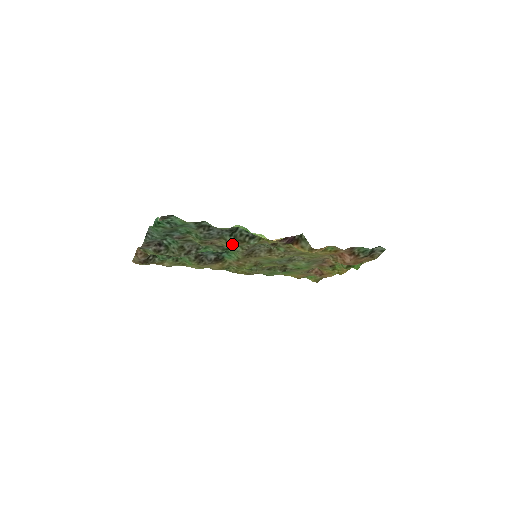
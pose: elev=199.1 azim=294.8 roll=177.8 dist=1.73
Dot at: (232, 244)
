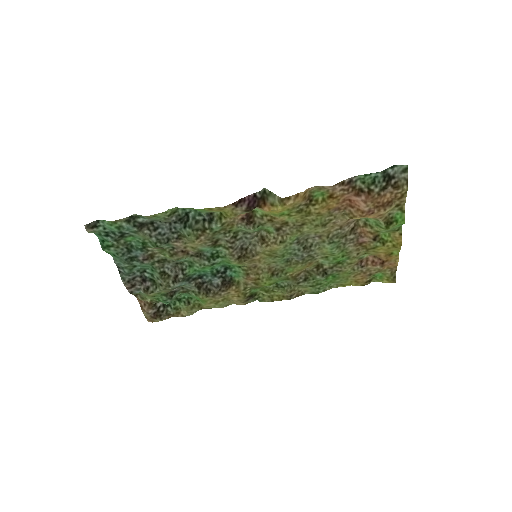
Dot at: (196, 239)
